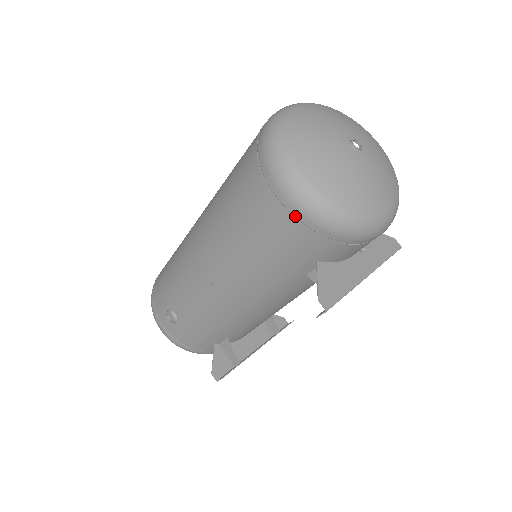
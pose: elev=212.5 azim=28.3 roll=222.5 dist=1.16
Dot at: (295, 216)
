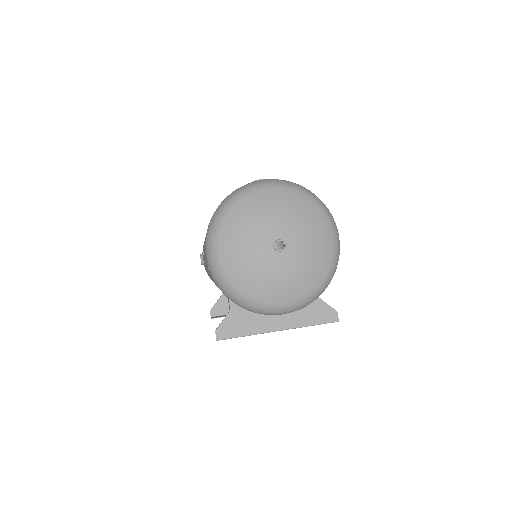
Dot at: occluded
